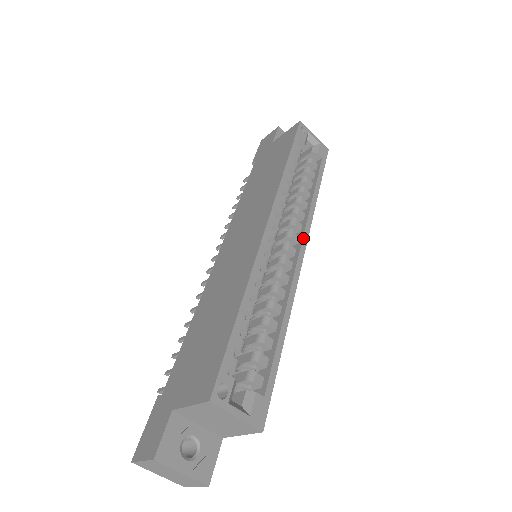
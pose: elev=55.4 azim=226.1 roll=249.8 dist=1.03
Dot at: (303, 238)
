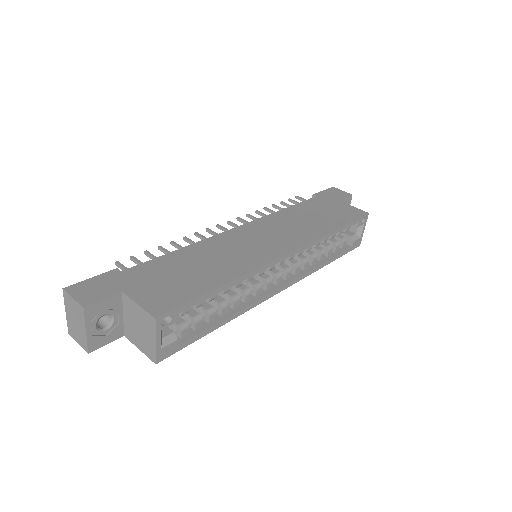
Dot at: (292, 281)
